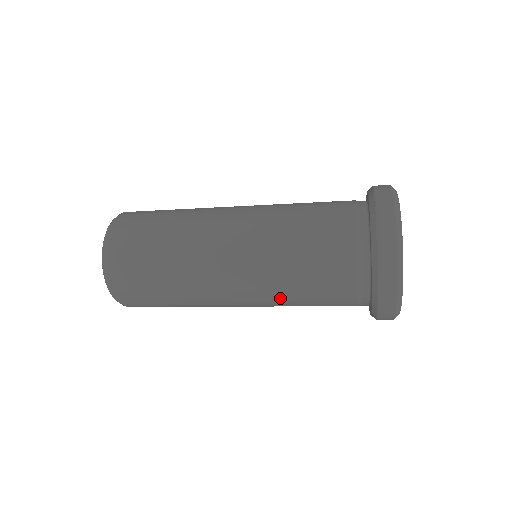
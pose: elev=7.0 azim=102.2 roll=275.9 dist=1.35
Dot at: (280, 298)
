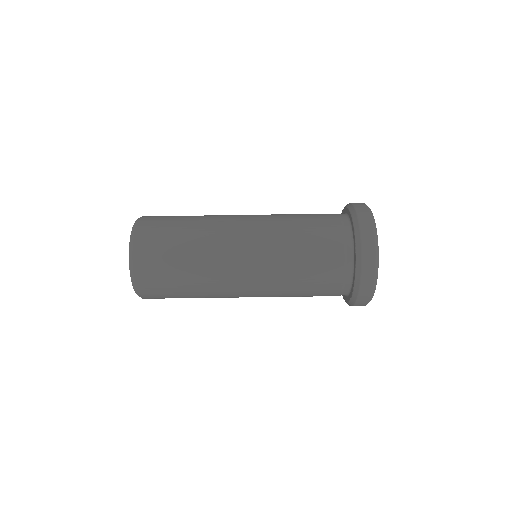
Dot at: (281, 241)
